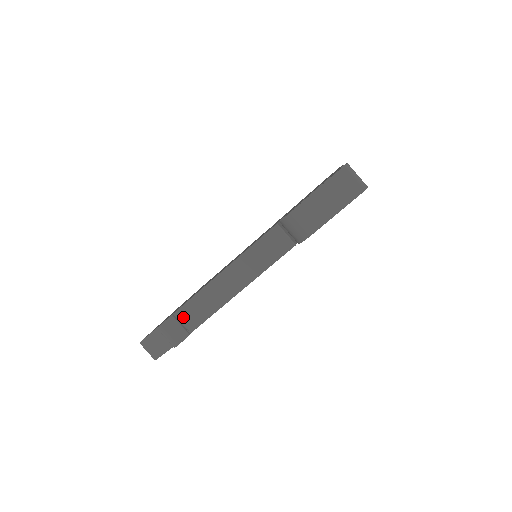
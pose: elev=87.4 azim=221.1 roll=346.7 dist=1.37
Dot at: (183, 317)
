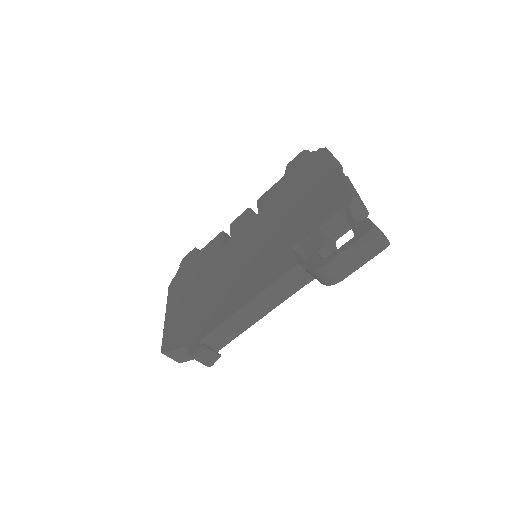
Dot at: (210, 341)
